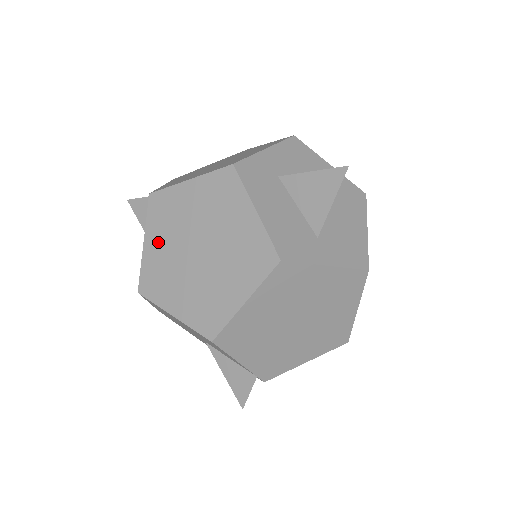
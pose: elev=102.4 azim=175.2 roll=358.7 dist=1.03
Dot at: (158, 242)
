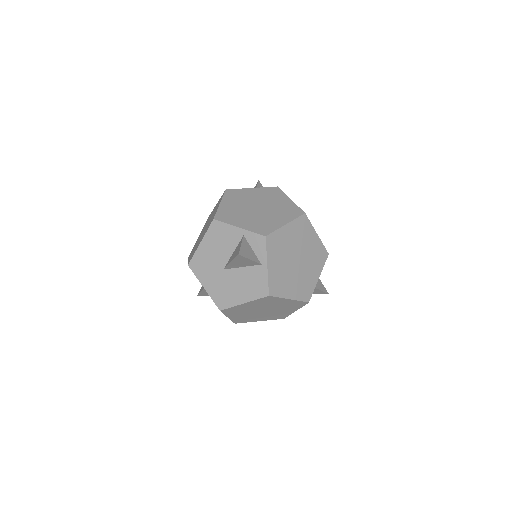
Dot at: (251, 305)
